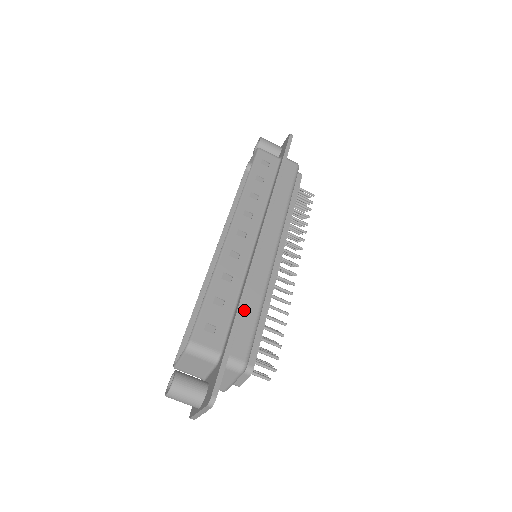
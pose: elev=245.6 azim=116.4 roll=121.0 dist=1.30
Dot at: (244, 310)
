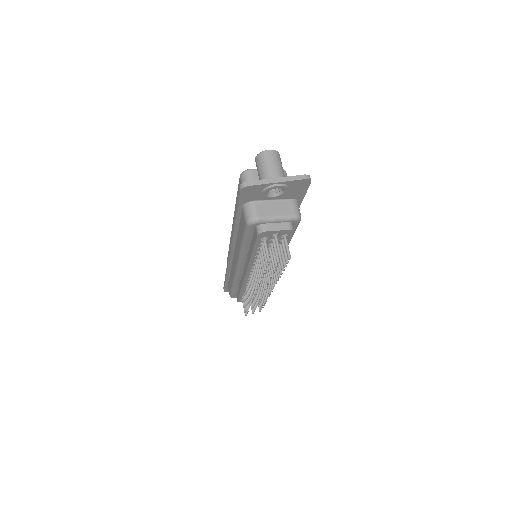
Dot at: occluded
